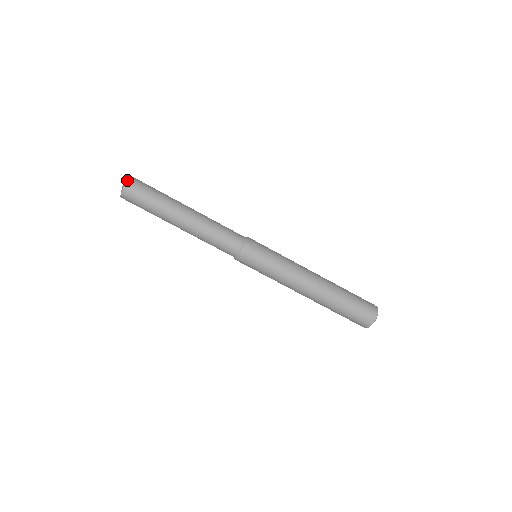
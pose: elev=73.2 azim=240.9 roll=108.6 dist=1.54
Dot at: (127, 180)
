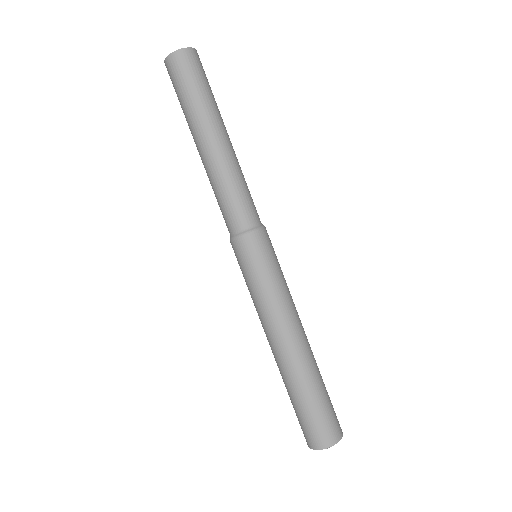
Dot at: occluded
